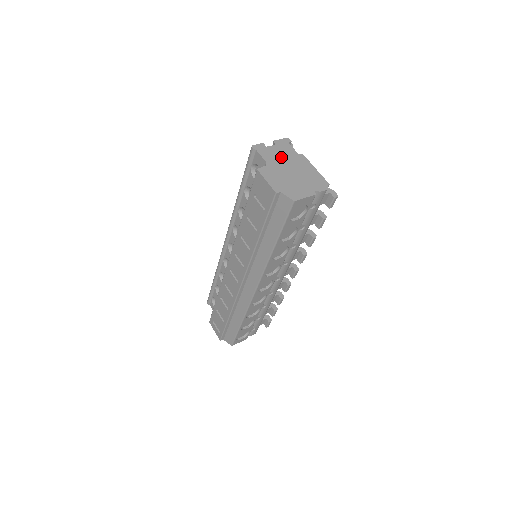
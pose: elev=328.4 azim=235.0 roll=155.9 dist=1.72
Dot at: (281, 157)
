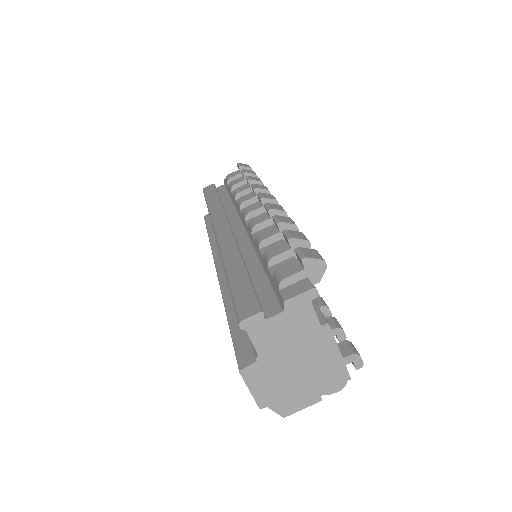
Dot at: (287, 339)
